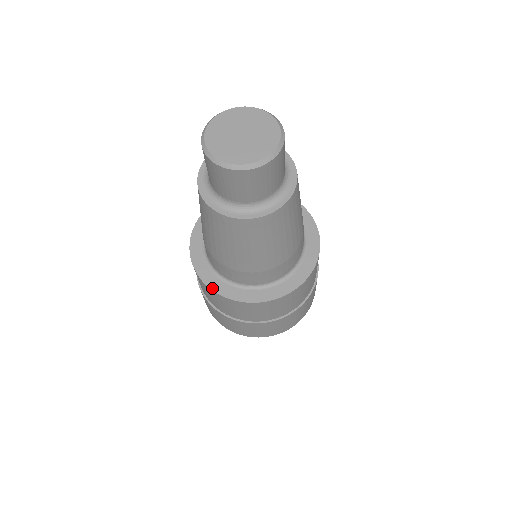
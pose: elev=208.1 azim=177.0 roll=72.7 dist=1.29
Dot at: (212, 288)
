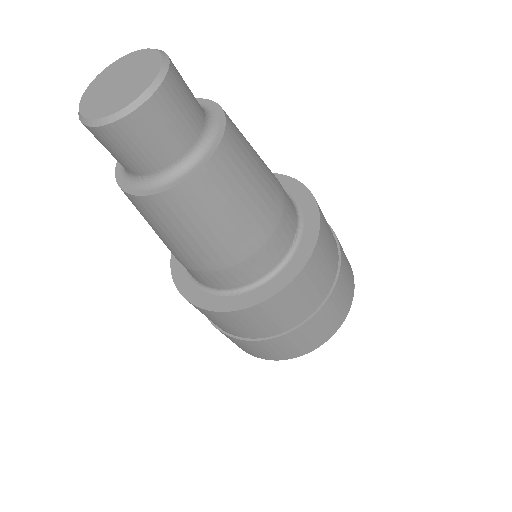
Dot at: (172, 261)
